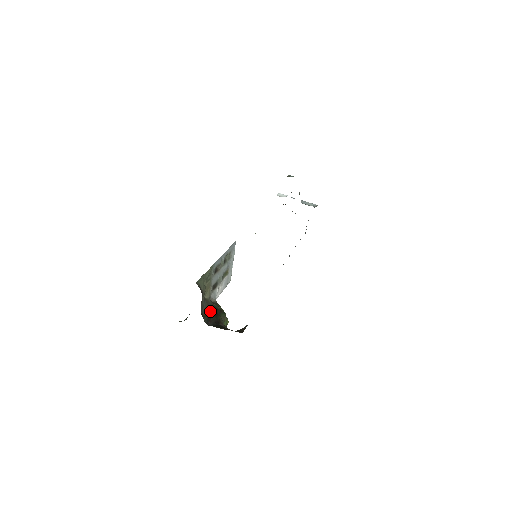
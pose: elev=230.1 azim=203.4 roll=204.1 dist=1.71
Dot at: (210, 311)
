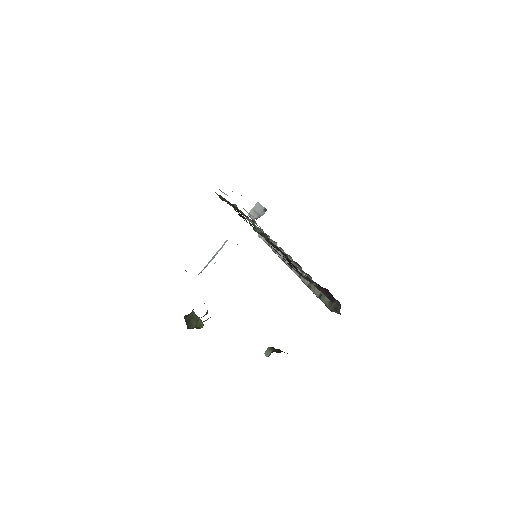
Dot at: occluded
